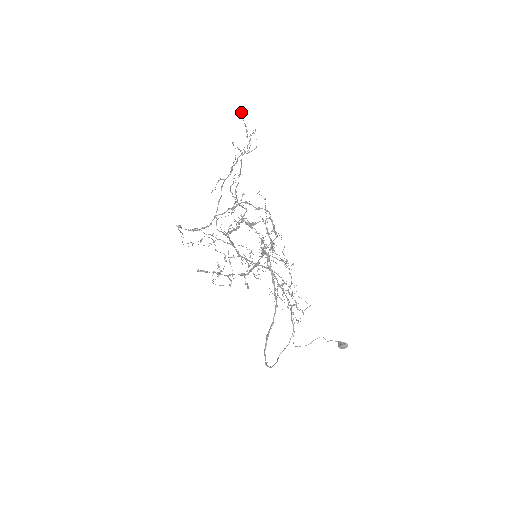
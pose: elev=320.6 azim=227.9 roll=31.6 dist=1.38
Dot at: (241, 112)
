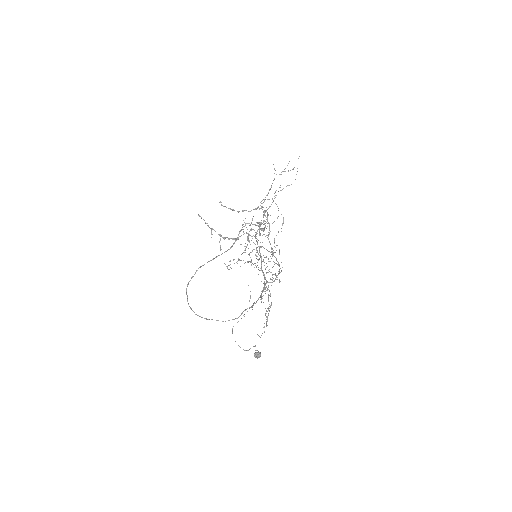
Dot at: occluded
